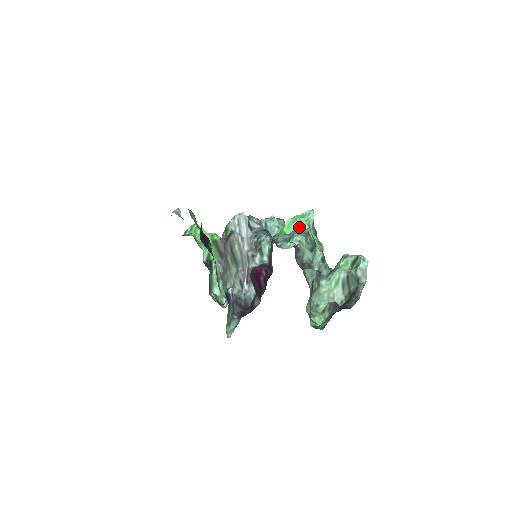
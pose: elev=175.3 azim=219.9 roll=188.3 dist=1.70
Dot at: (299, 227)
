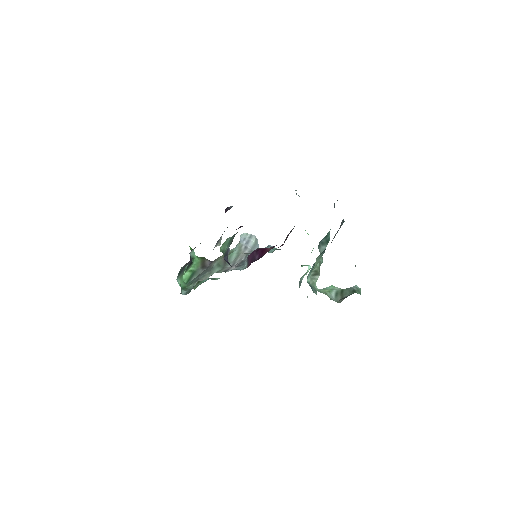
Dot at: occluded
